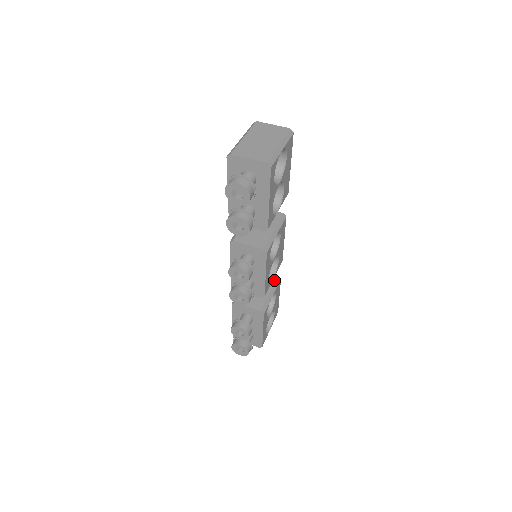
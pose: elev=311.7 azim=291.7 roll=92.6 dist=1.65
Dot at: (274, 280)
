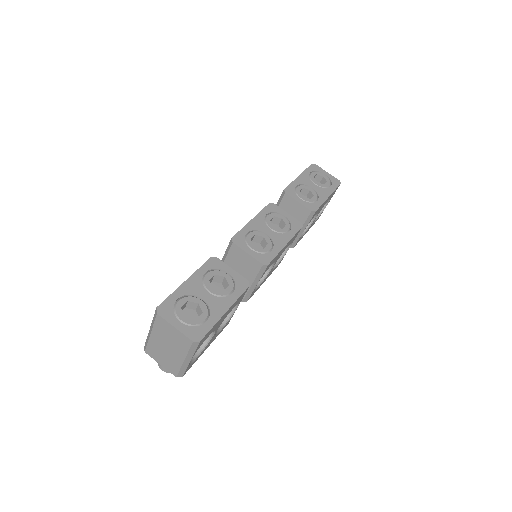
Dot at: (306, 216)
